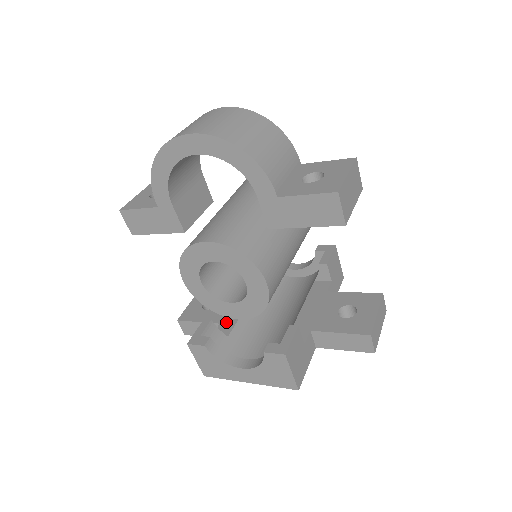
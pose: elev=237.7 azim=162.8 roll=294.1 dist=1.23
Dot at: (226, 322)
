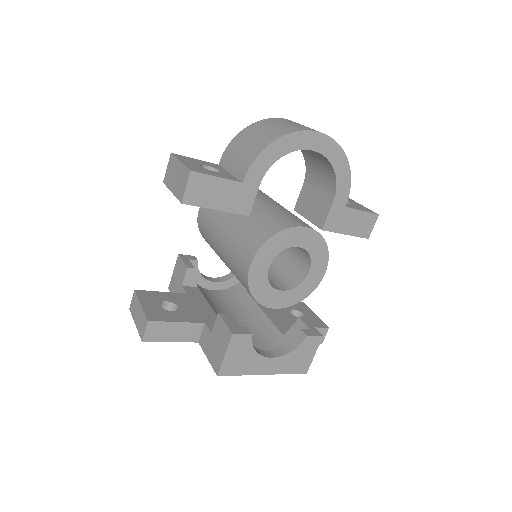
Dot at: (211, 321)
